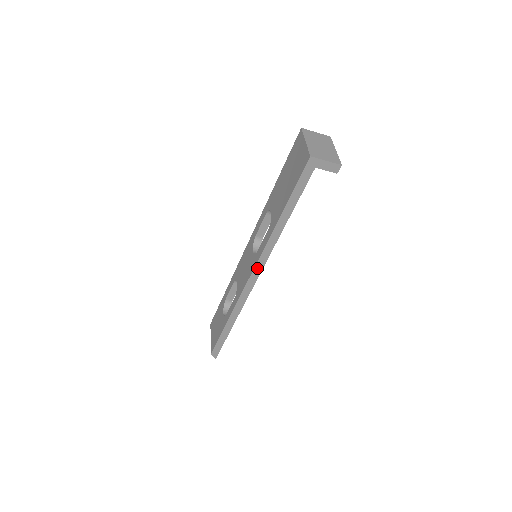
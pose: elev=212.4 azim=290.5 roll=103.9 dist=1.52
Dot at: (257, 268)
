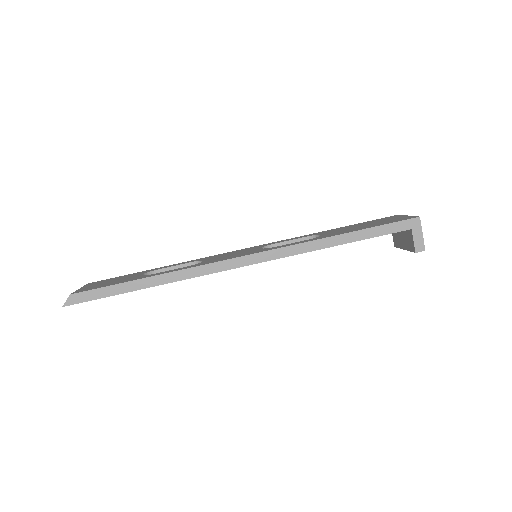
Dot at: (263, 255)
